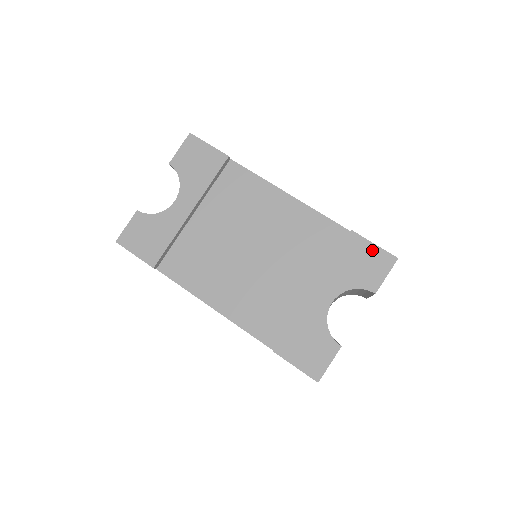
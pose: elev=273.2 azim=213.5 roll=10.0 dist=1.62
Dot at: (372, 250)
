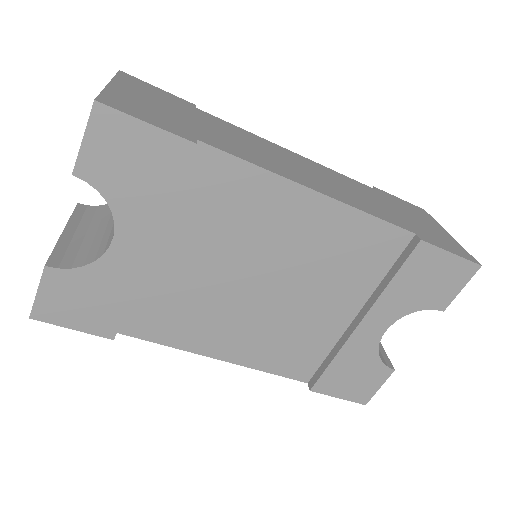
Dot at: (447, 262)
